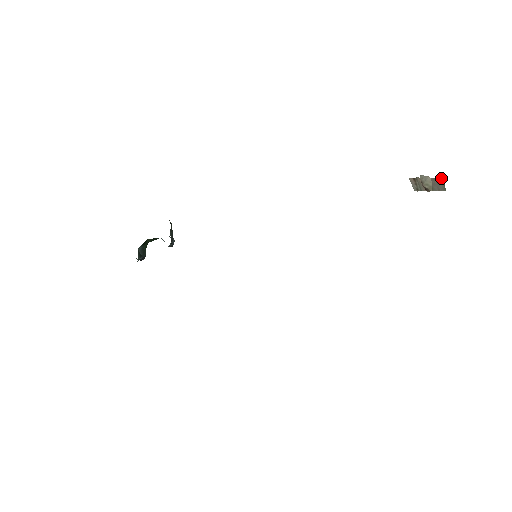
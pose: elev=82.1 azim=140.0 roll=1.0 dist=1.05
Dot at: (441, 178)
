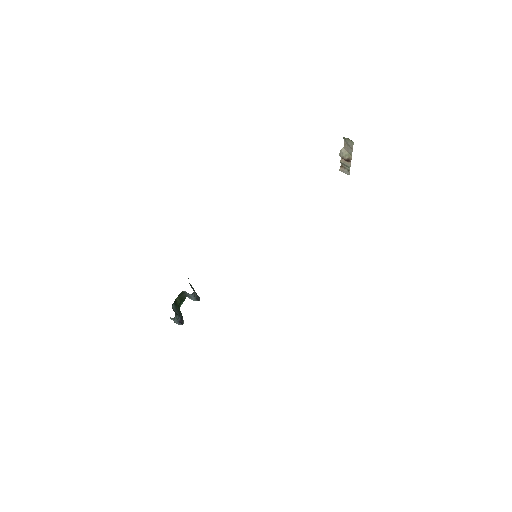
Dot at: (344, 137)
